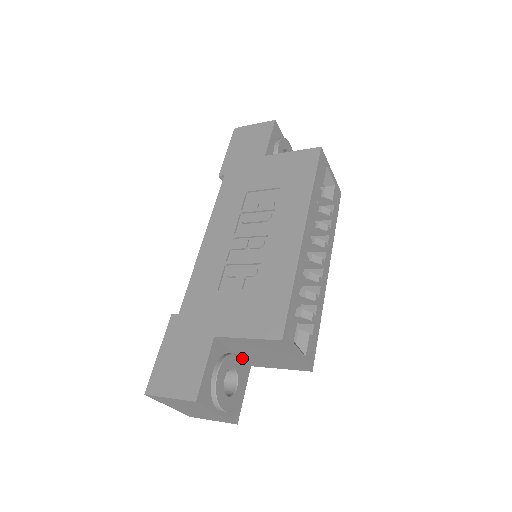
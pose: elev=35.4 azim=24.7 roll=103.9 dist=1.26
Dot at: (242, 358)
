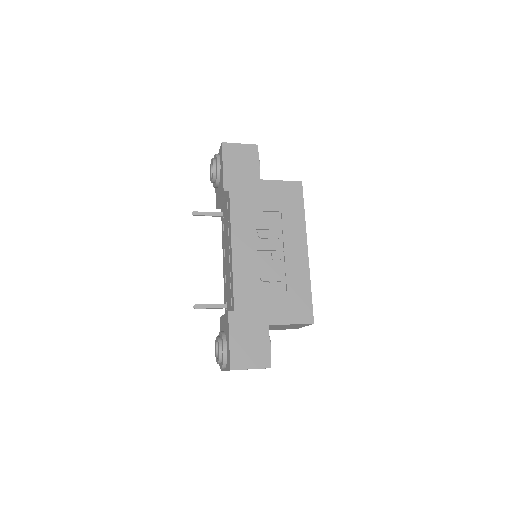
Dot at: occluded
